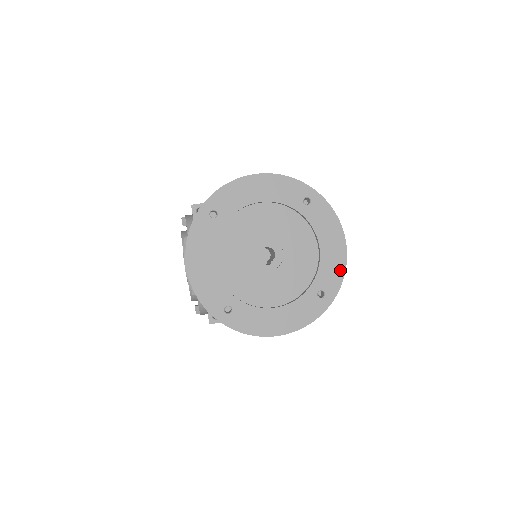
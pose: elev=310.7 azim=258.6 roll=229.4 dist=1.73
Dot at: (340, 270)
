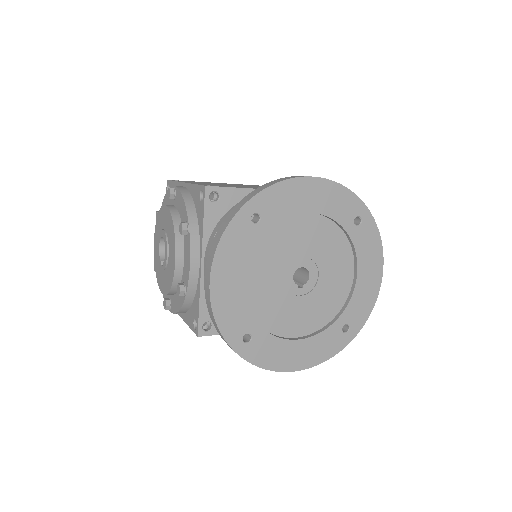
Dot at: (370, 304)
